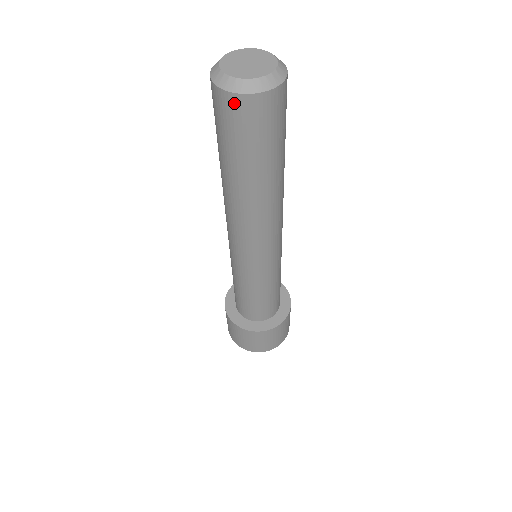
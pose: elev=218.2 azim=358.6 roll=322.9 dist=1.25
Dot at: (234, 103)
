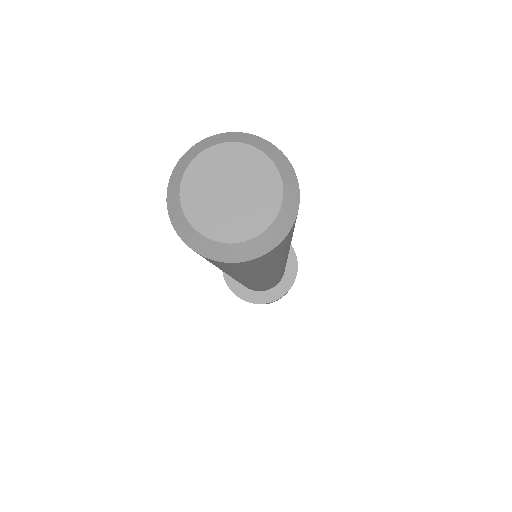
Dot at: (234, 265)
